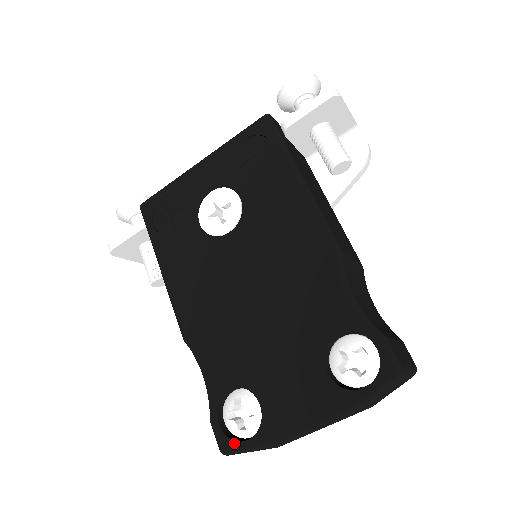
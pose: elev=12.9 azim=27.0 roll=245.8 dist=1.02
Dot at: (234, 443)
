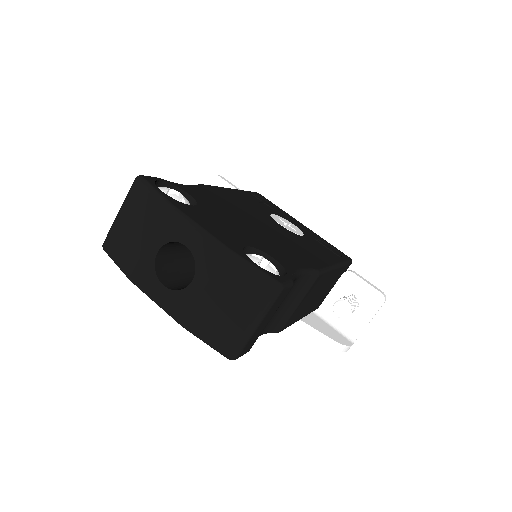
Dot at: (154, 183)
